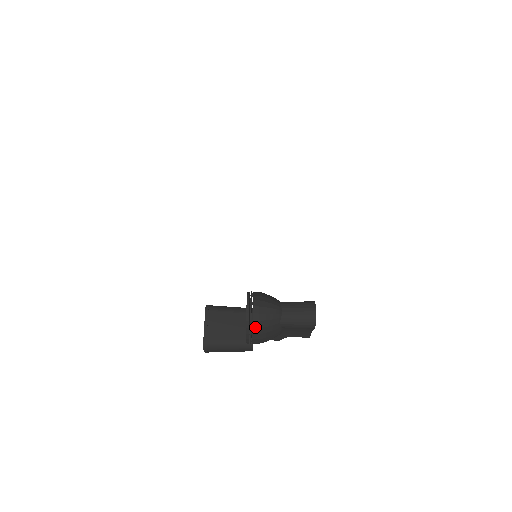
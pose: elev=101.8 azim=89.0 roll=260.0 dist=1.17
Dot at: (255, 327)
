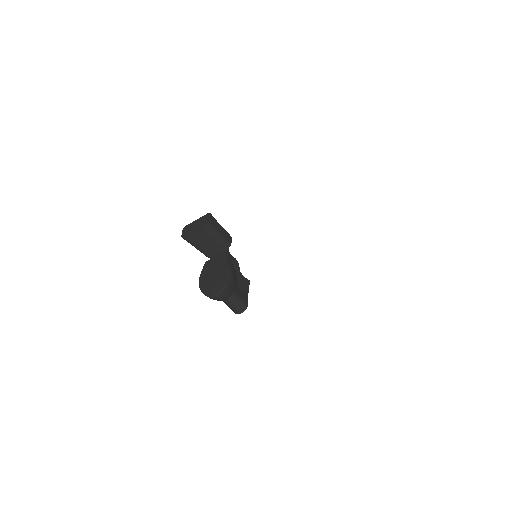
Dot at: occluded
